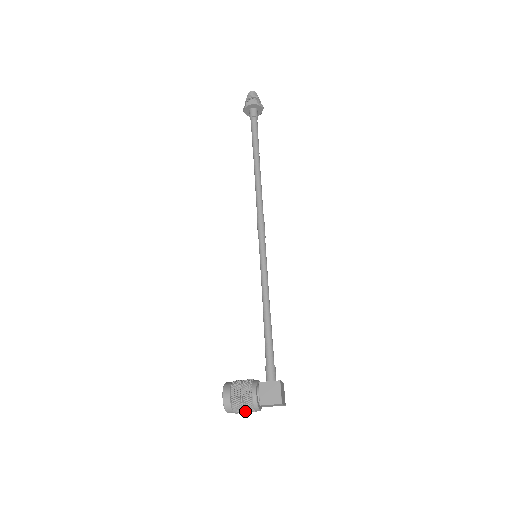
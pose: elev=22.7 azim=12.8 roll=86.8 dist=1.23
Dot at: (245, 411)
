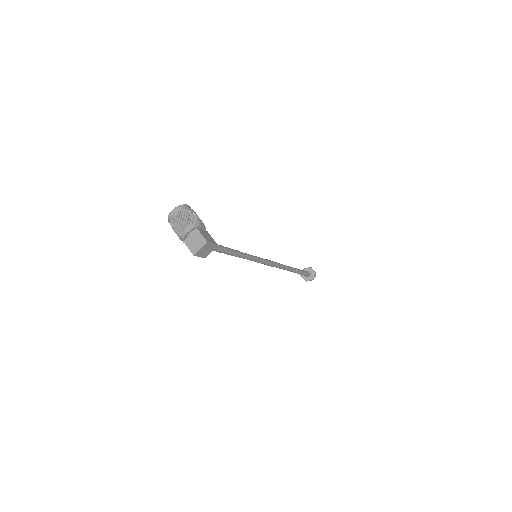
Dot at: (184, 220)
